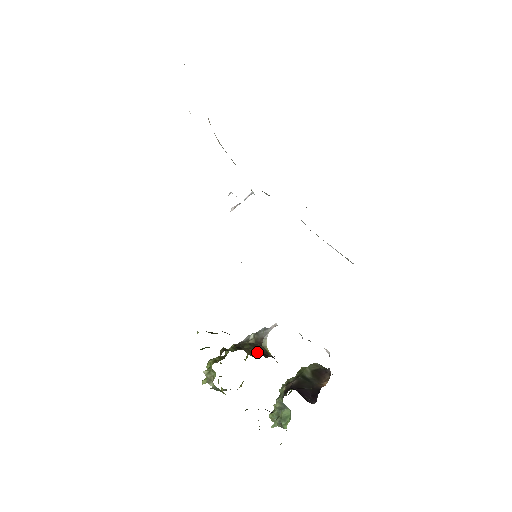
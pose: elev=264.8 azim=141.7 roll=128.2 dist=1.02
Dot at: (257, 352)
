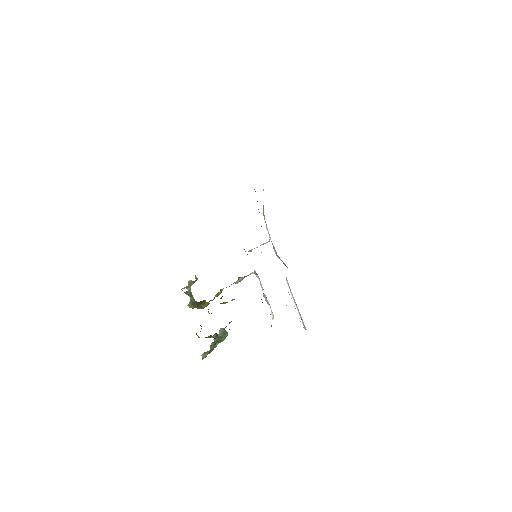
Dot at: occluded
